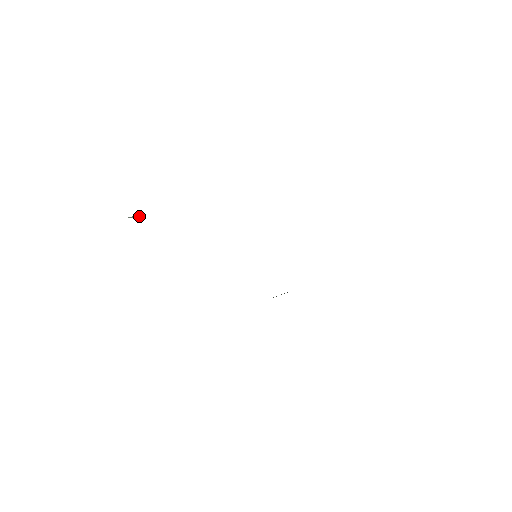
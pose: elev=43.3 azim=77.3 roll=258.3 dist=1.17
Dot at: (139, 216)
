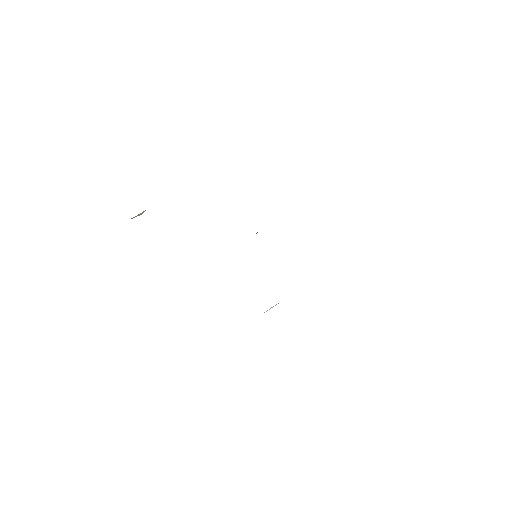
Dot at: (141, 213)
